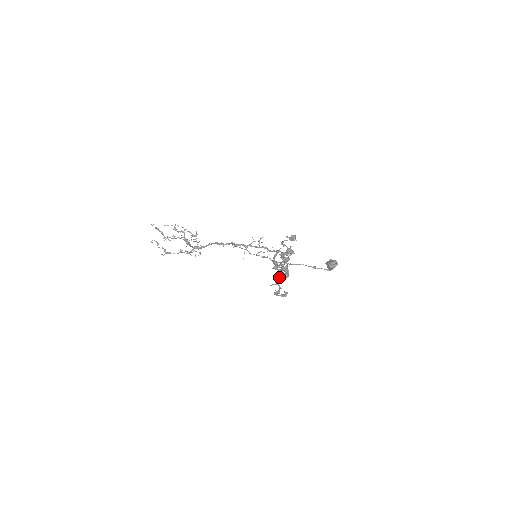
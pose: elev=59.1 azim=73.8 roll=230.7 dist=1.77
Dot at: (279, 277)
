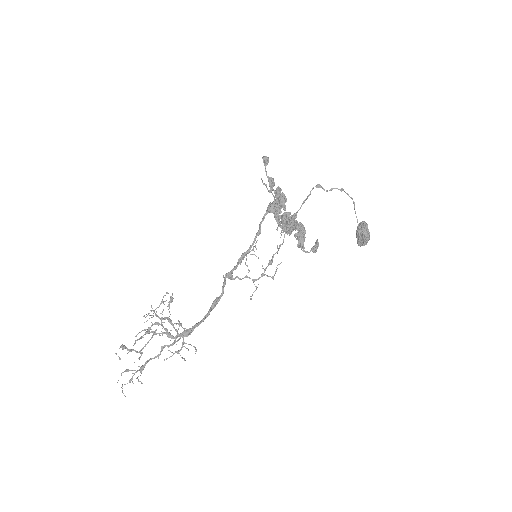
Dot at: (287, 220)
